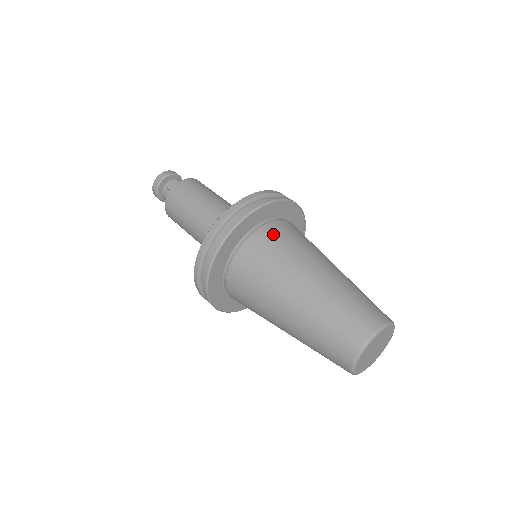
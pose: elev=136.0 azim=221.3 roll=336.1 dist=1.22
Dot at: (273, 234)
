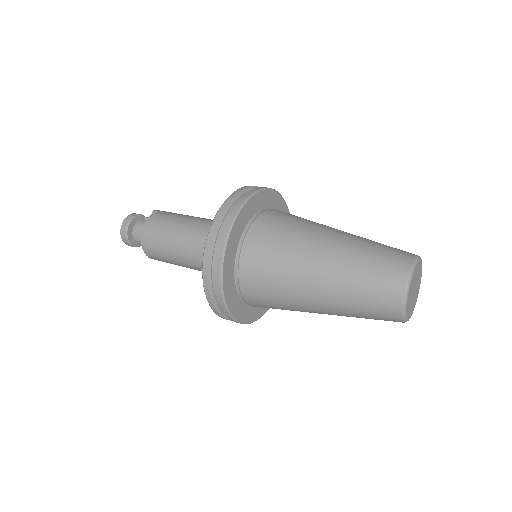
Dot at: occluded
